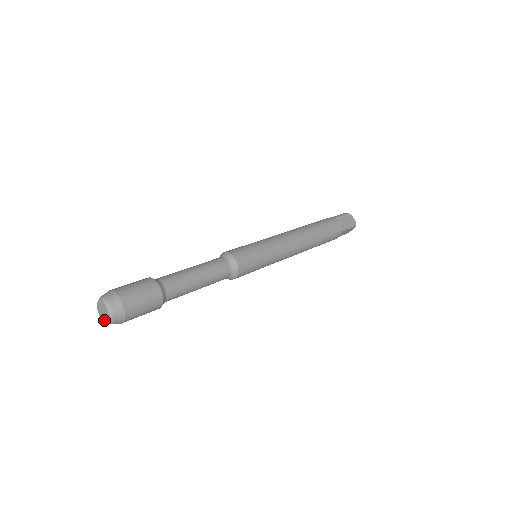
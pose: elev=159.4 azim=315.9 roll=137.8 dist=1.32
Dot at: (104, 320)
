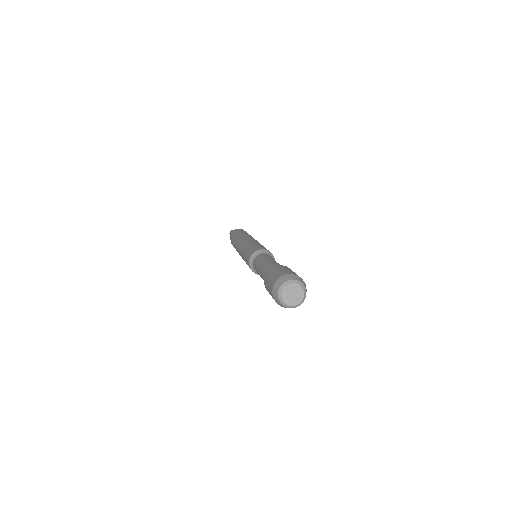
Dot at: (300, 299)
